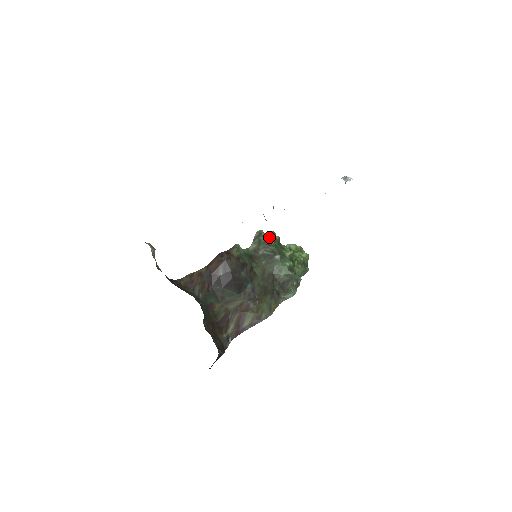
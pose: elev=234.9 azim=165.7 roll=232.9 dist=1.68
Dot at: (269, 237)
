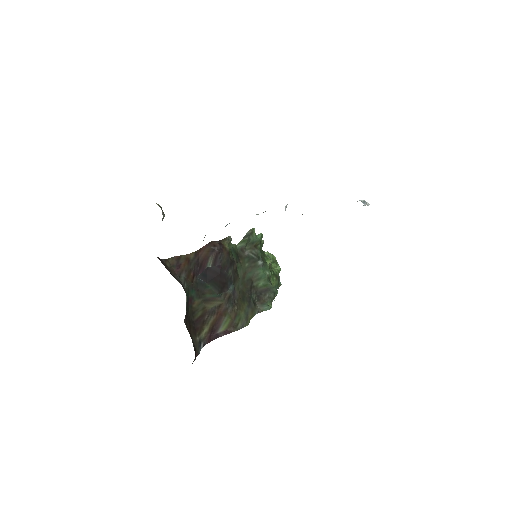
Dot at: (258, 239)
